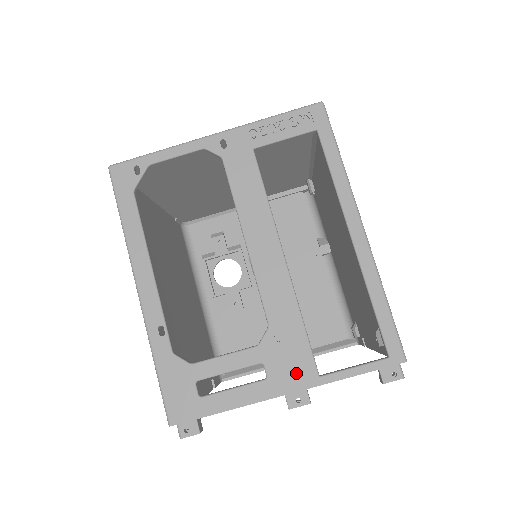
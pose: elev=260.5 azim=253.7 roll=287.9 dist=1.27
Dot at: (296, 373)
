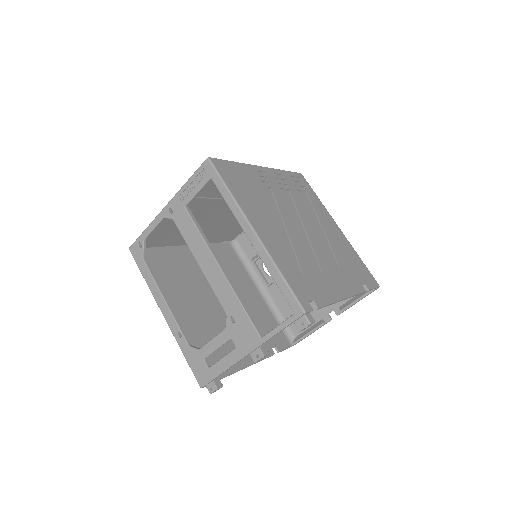
Dot at: (249, 339)
